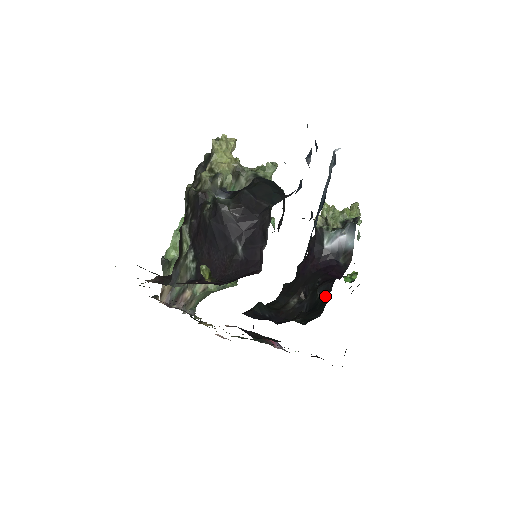
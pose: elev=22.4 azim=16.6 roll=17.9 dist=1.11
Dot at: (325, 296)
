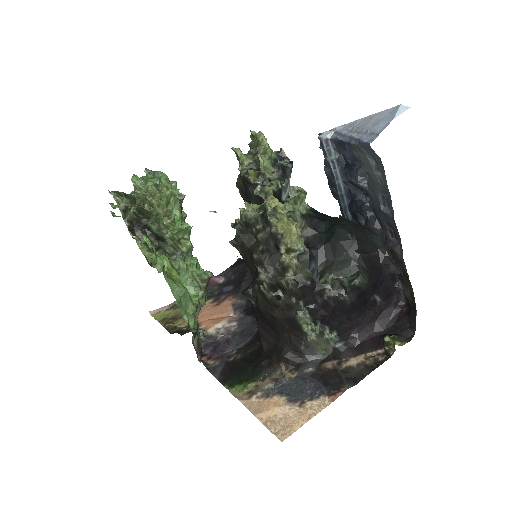
Dot at: occluded
